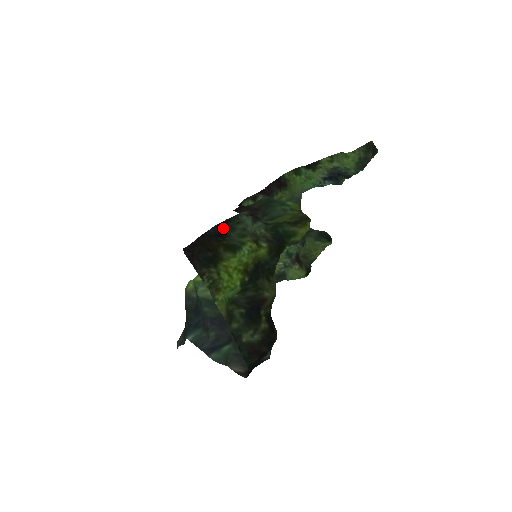
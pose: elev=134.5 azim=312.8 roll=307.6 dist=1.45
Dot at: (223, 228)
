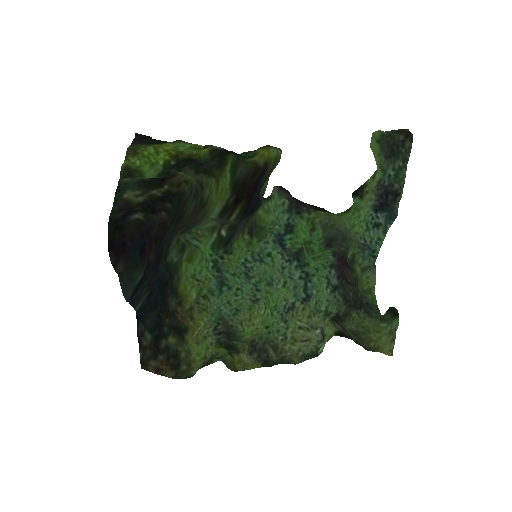
Dot at: occluded
